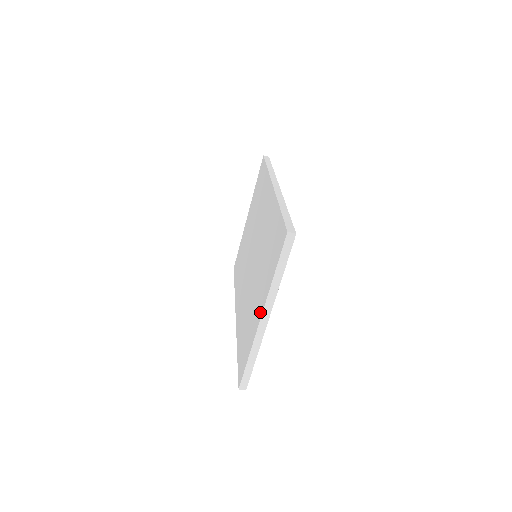
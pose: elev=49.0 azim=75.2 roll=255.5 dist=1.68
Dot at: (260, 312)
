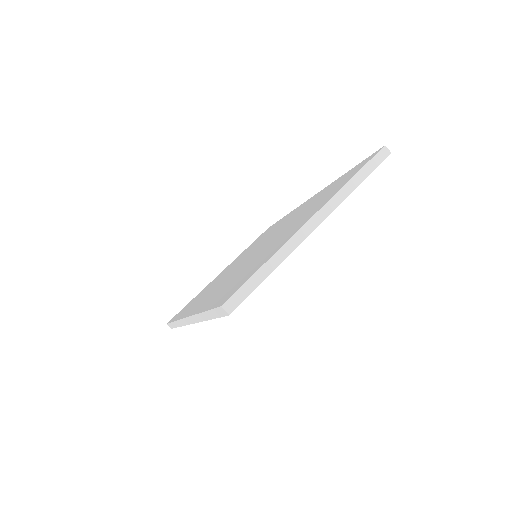
Dot at: (308, 218)
